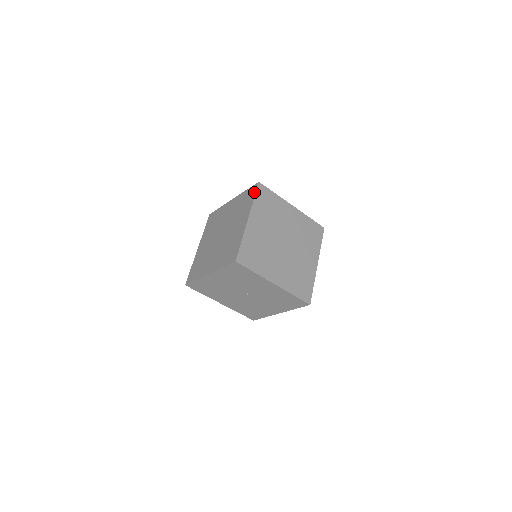
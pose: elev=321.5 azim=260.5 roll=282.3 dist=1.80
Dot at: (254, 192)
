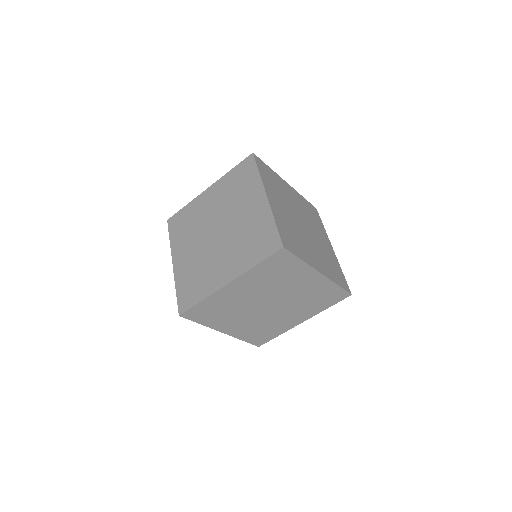
Dot at: (253, 165)
